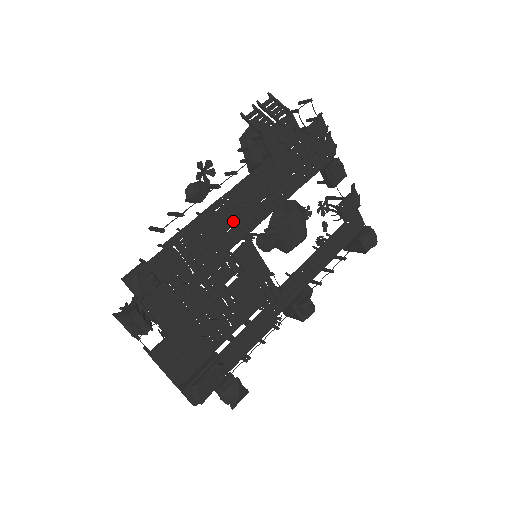
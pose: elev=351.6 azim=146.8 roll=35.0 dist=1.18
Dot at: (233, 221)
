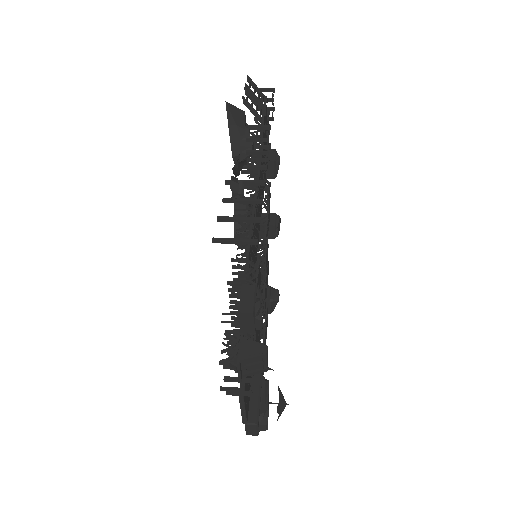
Dot at: occluded
